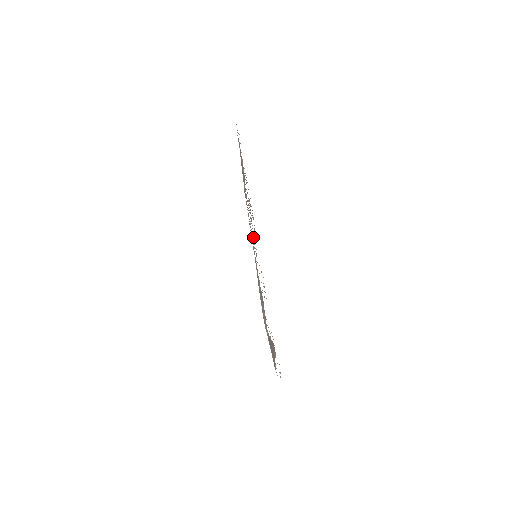
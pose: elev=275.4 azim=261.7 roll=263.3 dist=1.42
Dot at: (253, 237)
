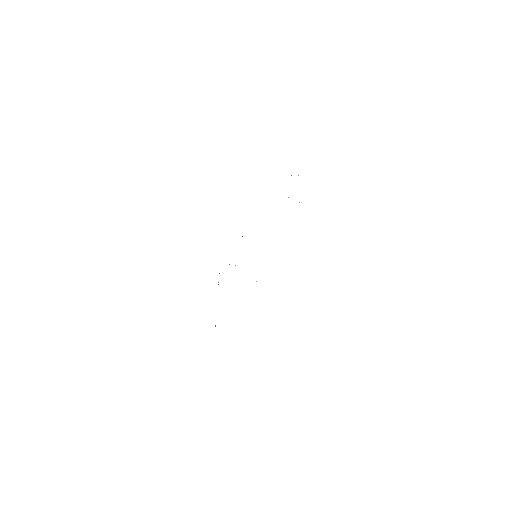
Dot at: occluded
